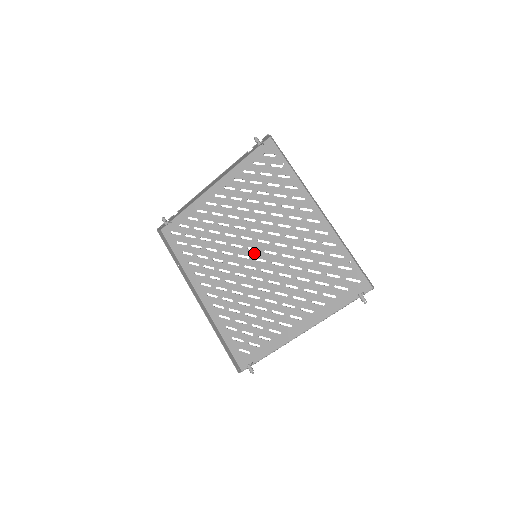
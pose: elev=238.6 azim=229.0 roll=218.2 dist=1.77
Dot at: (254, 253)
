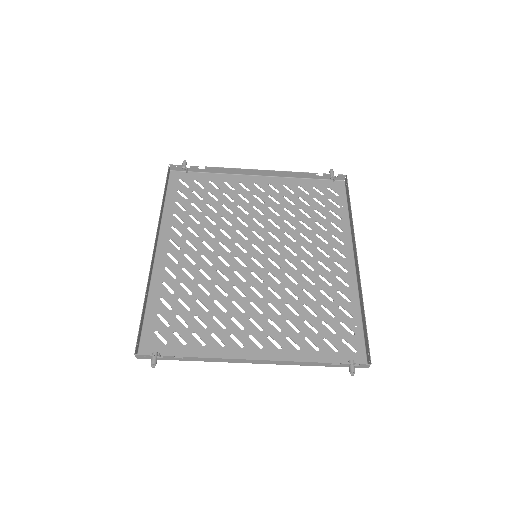
Dot at: (256, 252)
